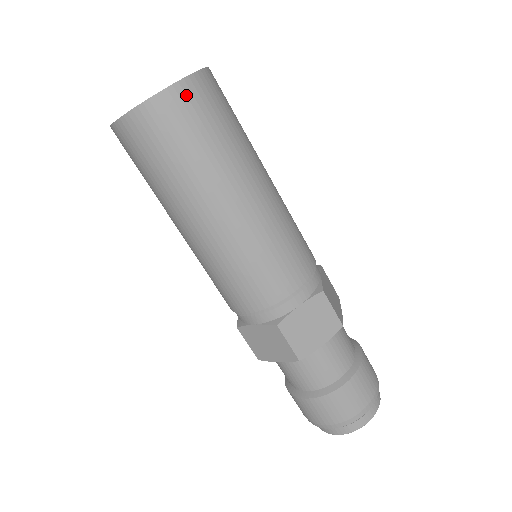
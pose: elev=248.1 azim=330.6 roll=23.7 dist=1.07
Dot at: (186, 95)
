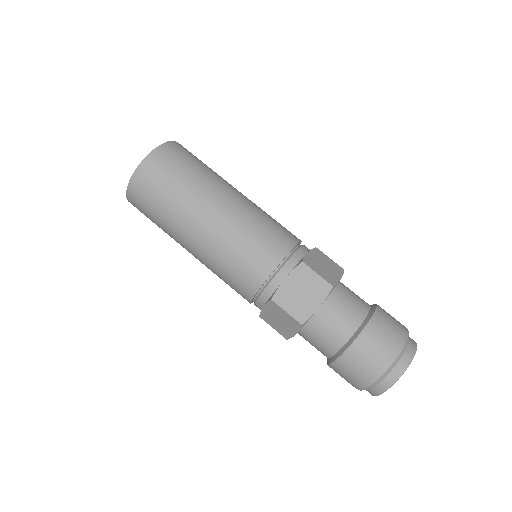
Dot at: (153, 162)
